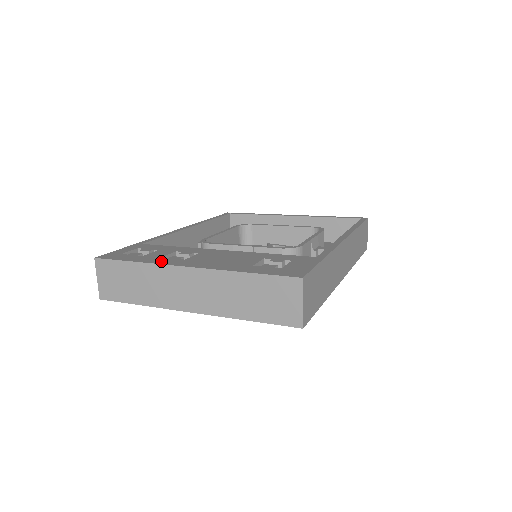
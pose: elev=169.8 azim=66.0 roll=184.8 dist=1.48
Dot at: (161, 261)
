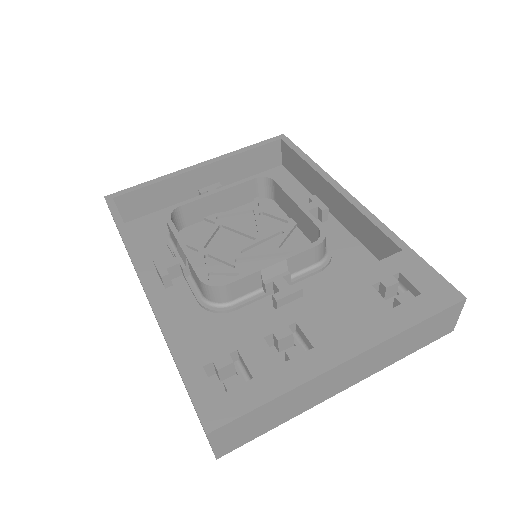
Dot at: (300, 372)
